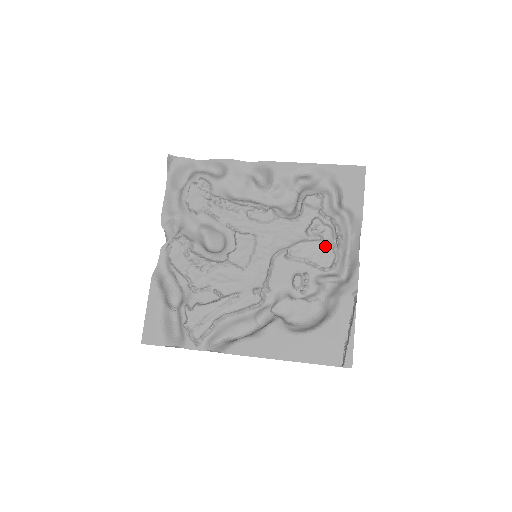
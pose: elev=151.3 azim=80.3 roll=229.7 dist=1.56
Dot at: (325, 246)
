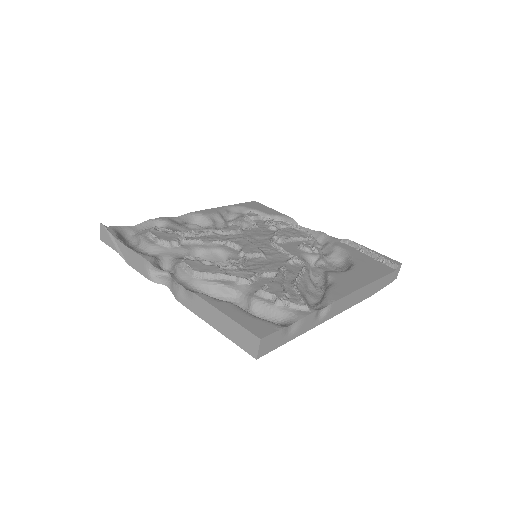
Dot at: (292, 229)
